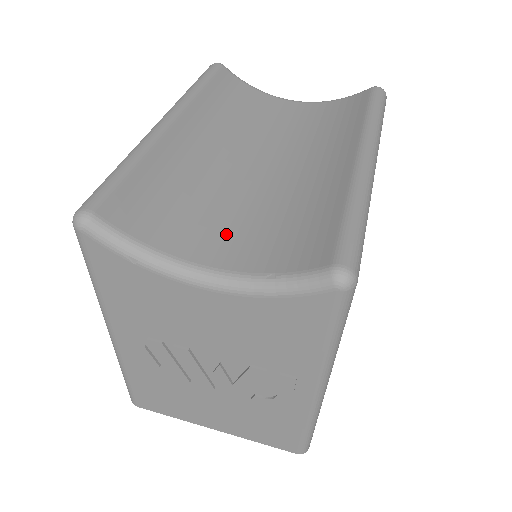
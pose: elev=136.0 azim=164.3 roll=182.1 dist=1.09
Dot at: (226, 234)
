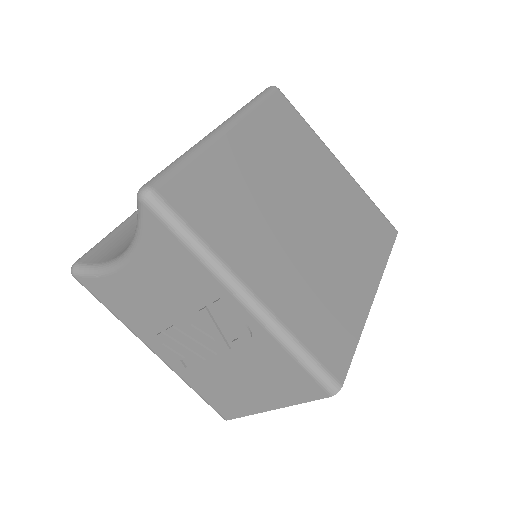
Dot at: occluded
